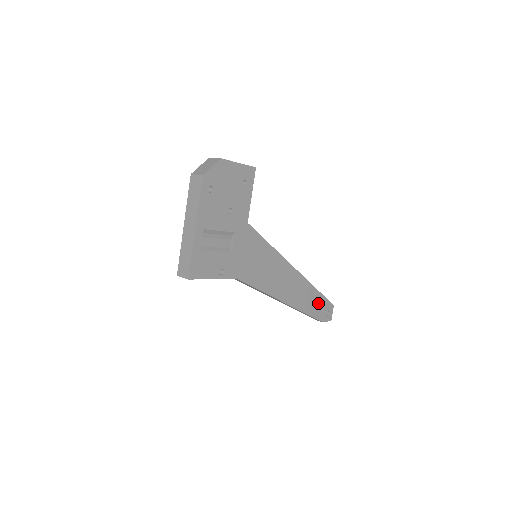
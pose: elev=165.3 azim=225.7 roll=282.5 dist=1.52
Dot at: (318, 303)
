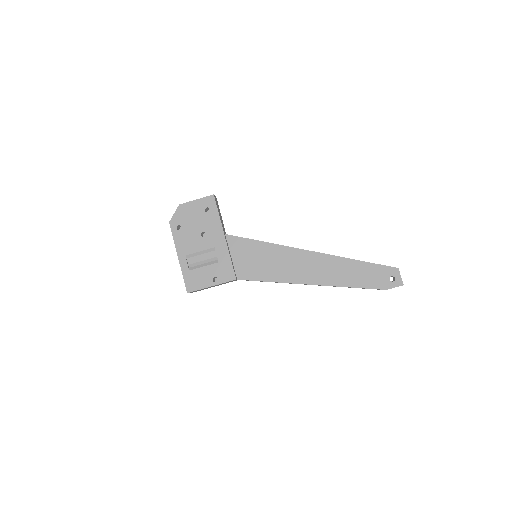
Dot at: (367, 272)
